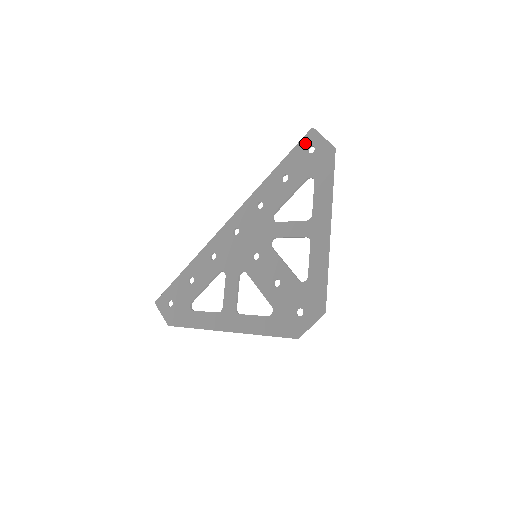
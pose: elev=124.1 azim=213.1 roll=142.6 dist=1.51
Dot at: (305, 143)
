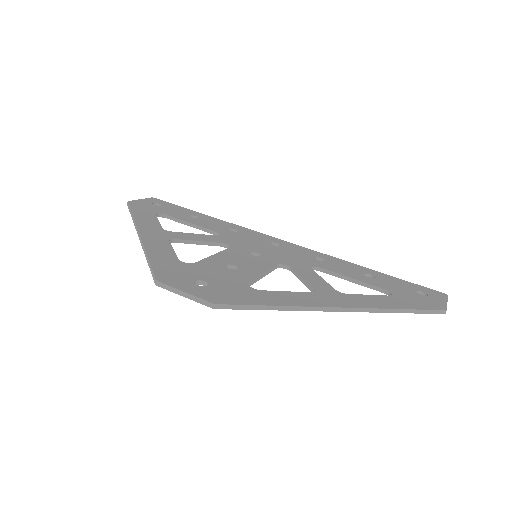
Dot at: (424, 289)
